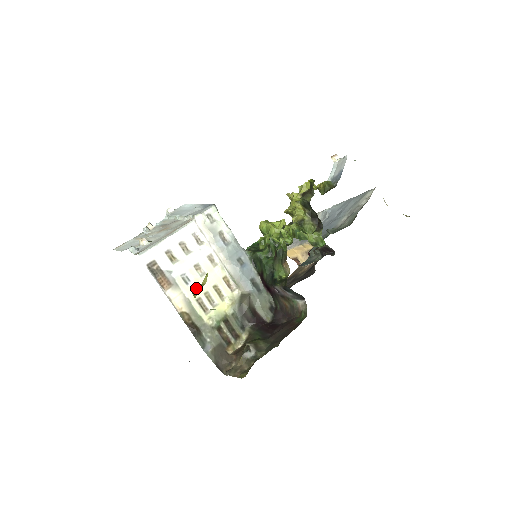
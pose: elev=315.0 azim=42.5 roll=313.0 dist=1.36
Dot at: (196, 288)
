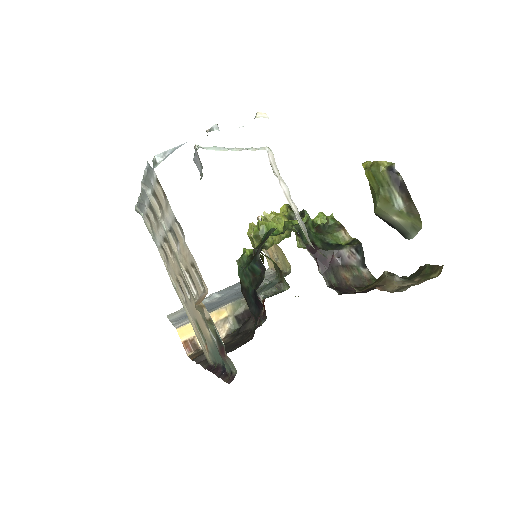
Dot at: occluded
